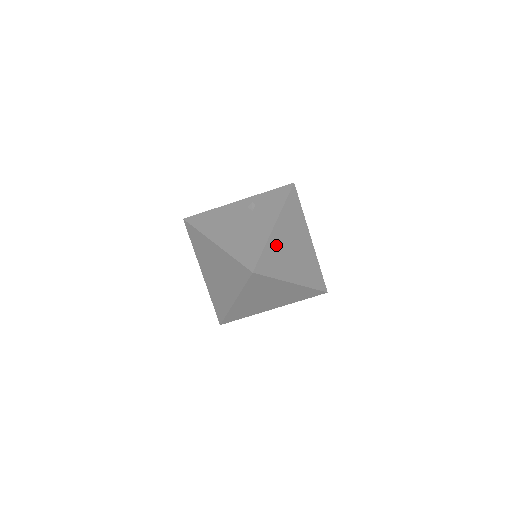
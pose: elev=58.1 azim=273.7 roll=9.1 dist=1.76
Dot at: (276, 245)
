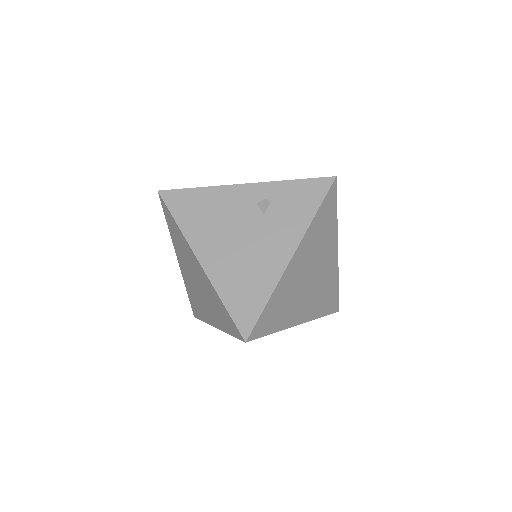
Dot at: (287, 286)
